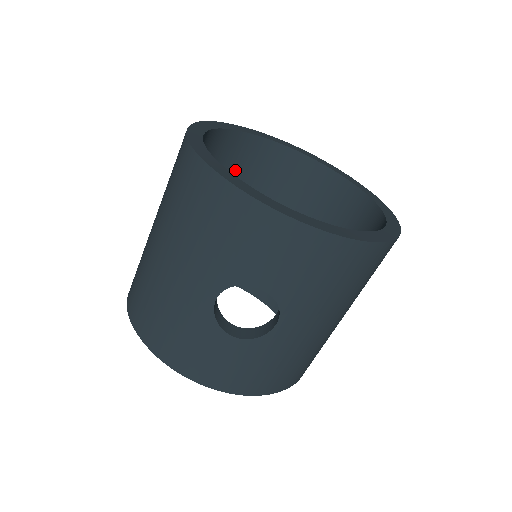
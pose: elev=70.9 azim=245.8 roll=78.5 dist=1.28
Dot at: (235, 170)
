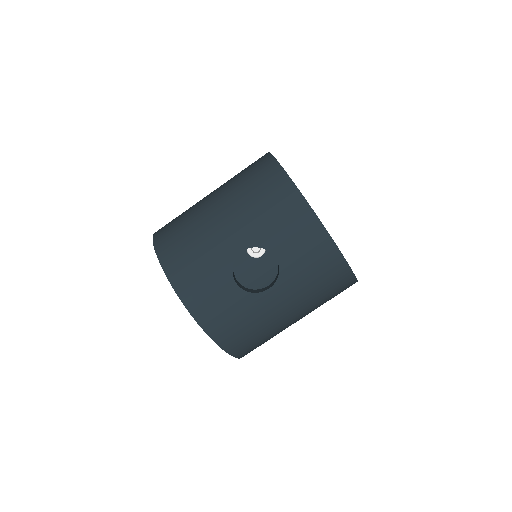
Dot at: occluded
